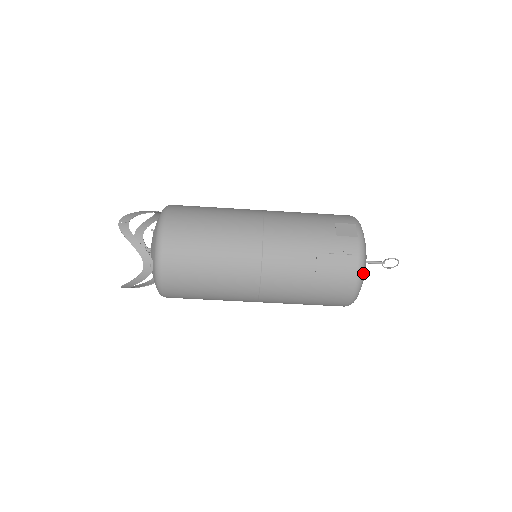
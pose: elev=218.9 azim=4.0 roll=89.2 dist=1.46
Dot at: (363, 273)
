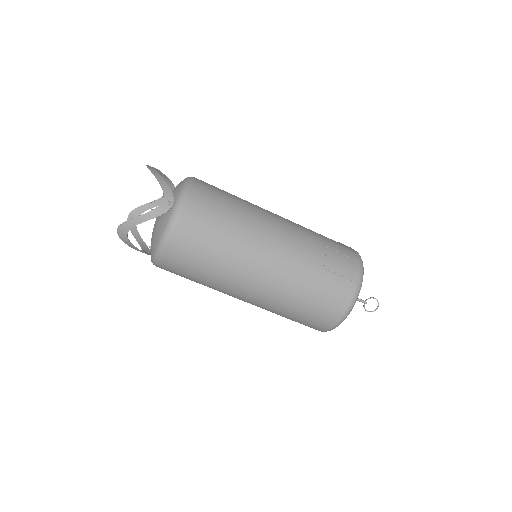
Dot at: (362, 280)
